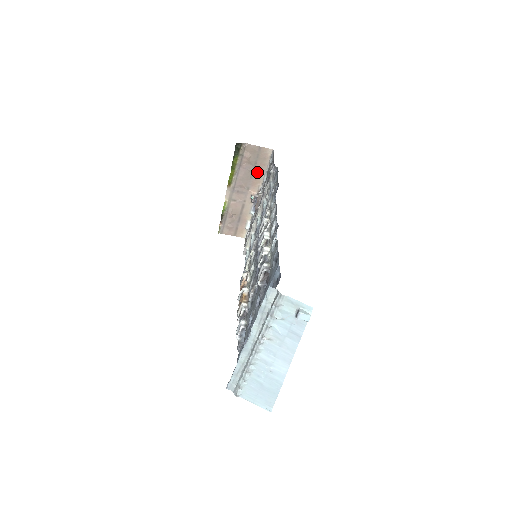
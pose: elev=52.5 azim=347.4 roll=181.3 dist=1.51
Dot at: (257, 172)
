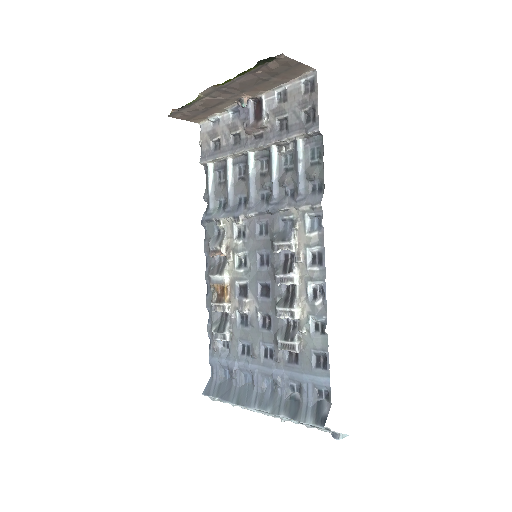
Dot at: (271, 82)
